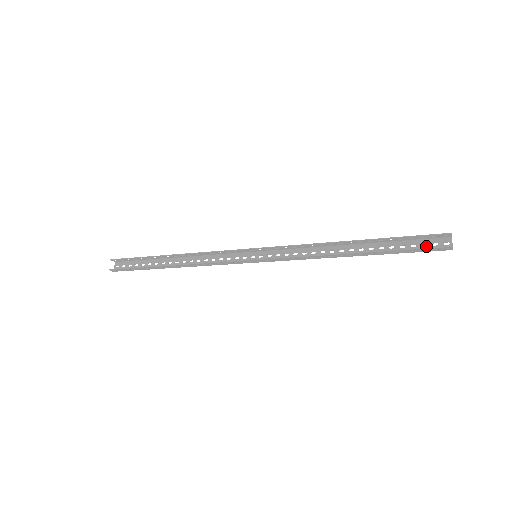
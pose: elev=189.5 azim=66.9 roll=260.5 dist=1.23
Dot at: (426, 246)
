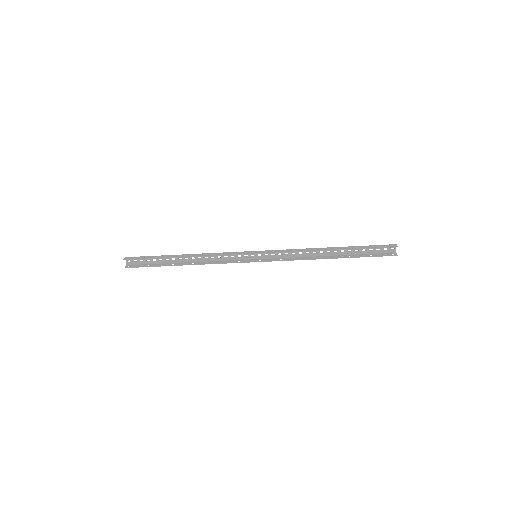
Dot at: (379, 250)
